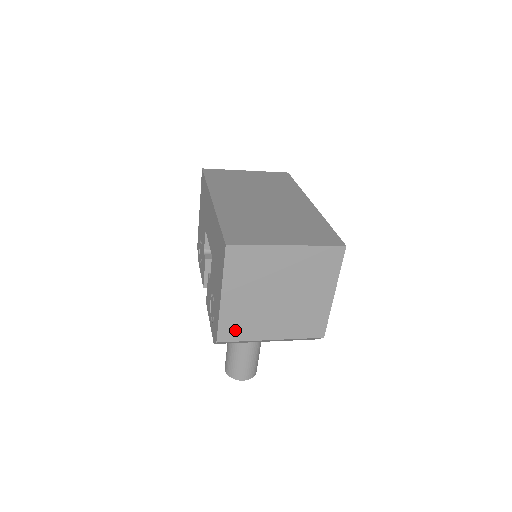
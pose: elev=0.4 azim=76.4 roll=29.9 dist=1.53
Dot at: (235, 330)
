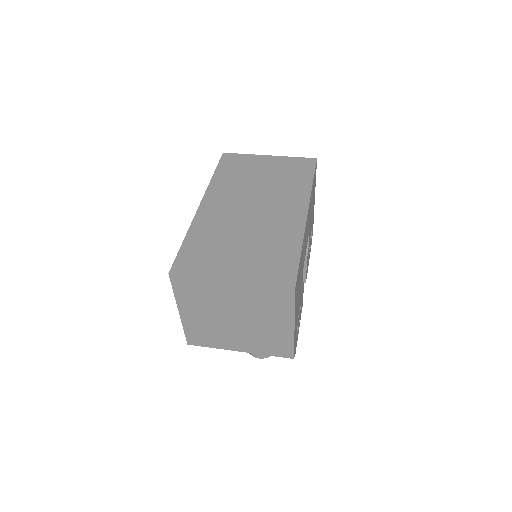
Dot at: (201, 338)
